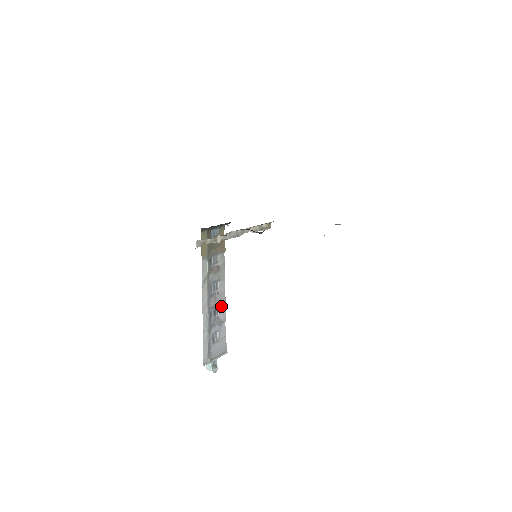
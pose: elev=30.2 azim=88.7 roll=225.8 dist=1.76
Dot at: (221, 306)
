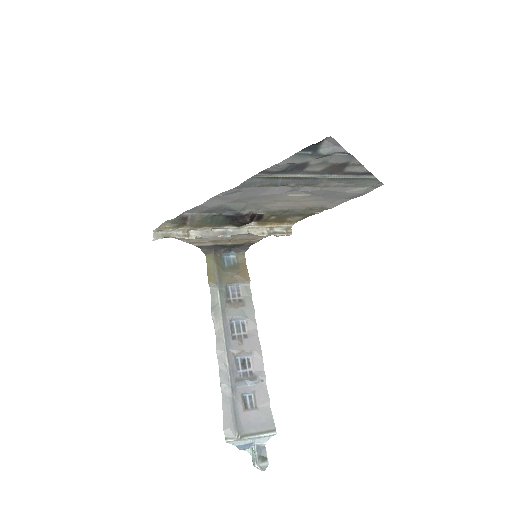
Dot at: (254, 356)
